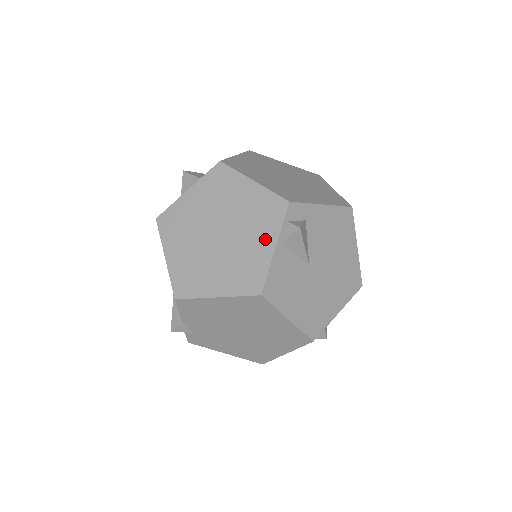
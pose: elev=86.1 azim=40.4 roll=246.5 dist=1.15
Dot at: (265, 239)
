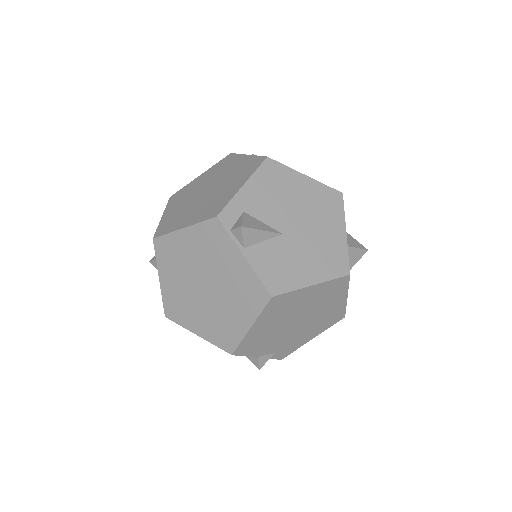
Dot at: (232, 258)
